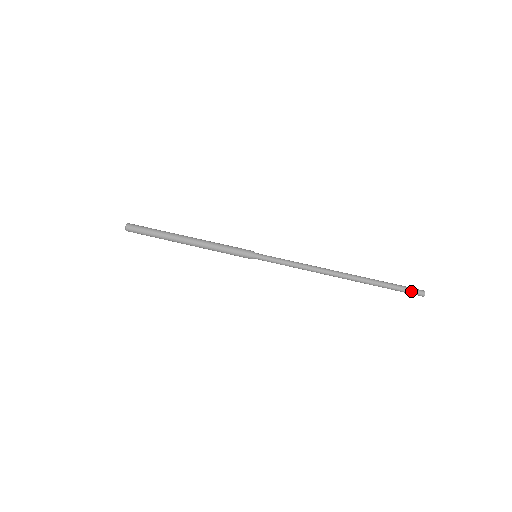
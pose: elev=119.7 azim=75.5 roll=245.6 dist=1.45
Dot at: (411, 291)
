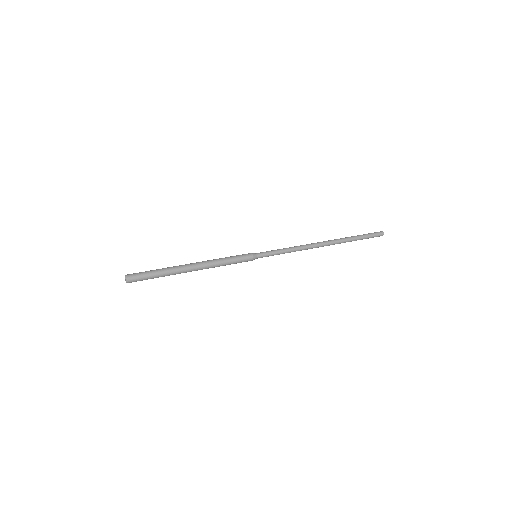
Dot at: (375, 235)
